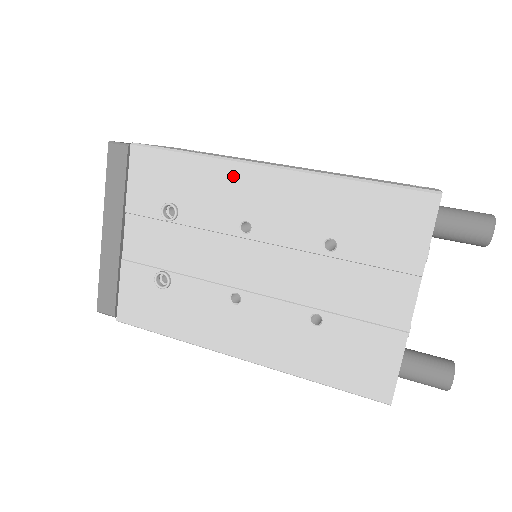
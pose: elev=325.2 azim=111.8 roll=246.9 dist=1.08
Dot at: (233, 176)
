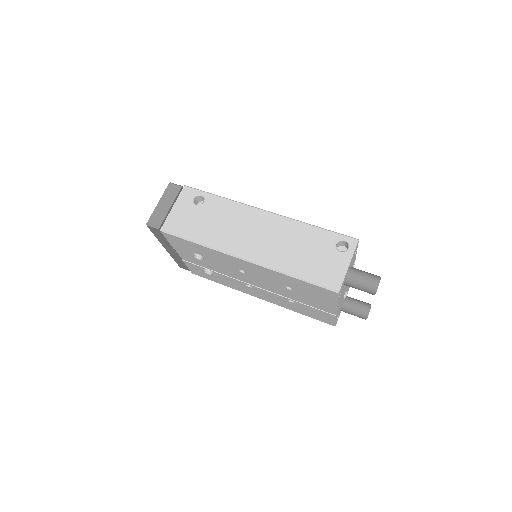
Dot at: (226, 257)
